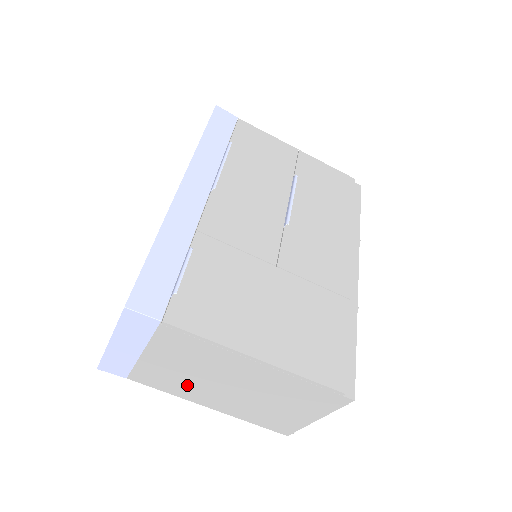
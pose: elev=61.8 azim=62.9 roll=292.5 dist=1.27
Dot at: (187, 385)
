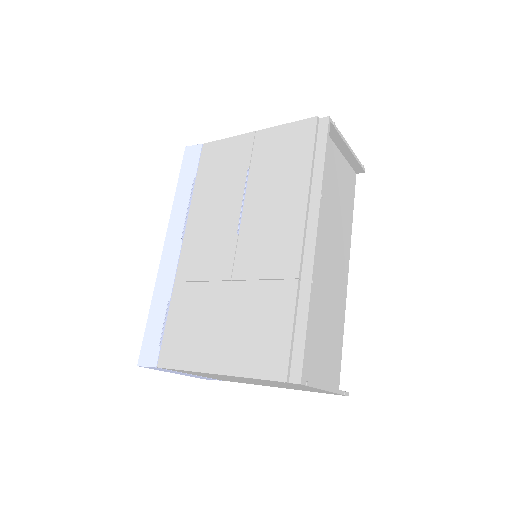
Dot at: occluded
